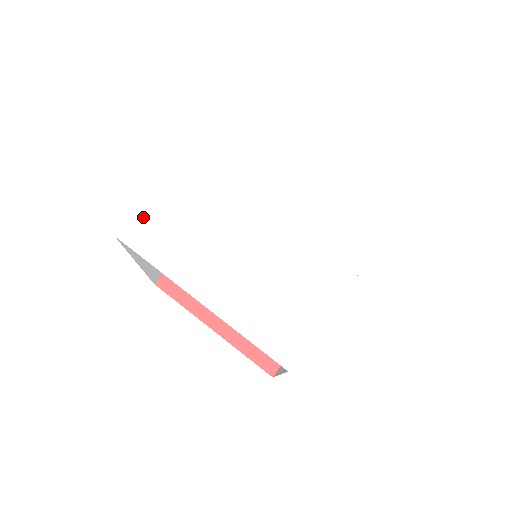
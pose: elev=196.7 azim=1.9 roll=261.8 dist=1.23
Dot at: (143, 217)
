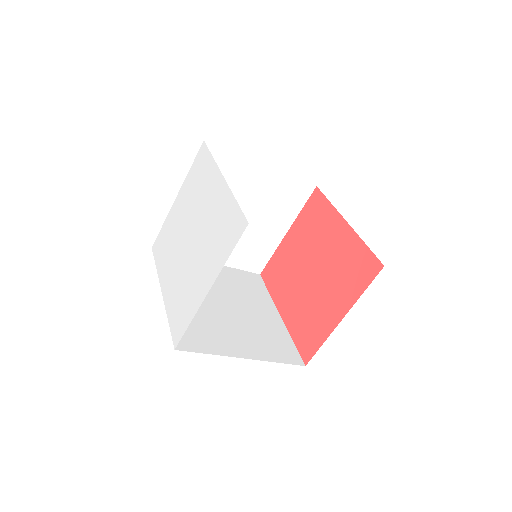
Dot at: (160, 235)
